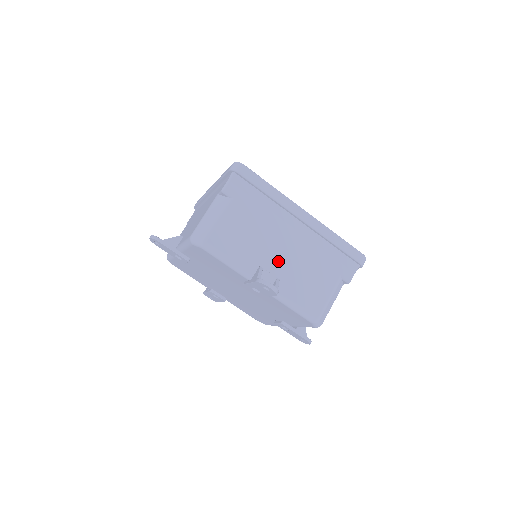
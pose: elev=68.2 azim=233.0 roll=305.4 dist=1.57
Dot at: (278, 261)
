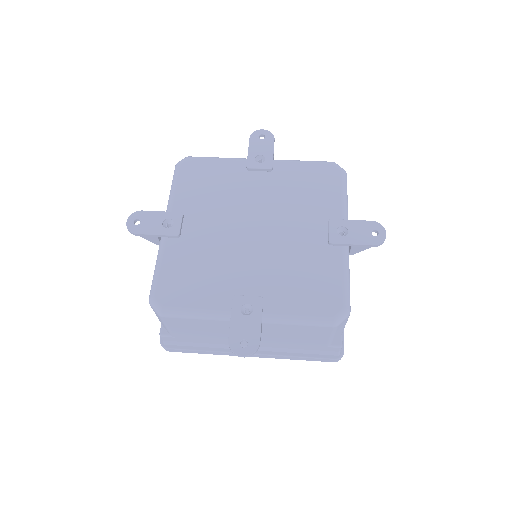
Dot at: occluded
